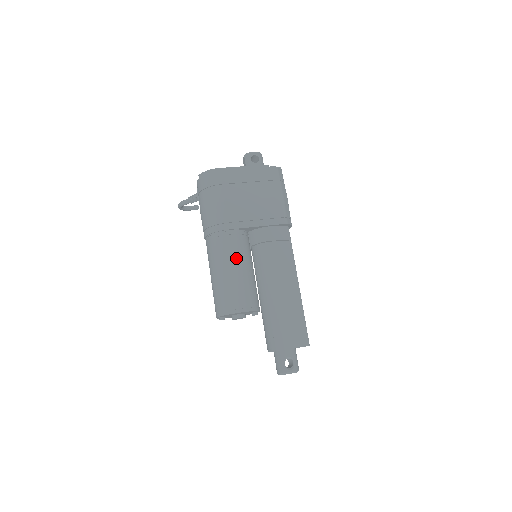
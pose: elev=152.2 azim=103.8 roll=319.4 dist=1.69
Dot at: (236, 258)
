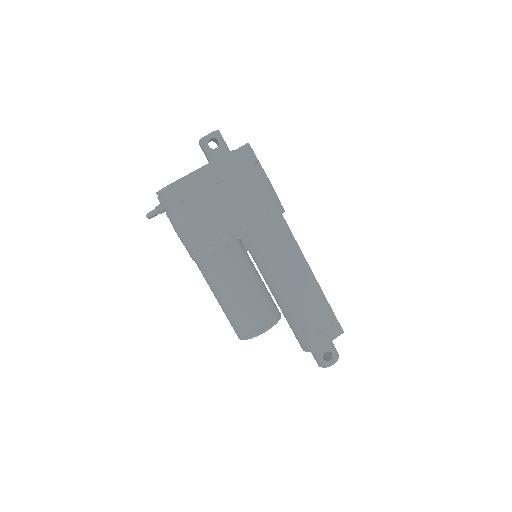
Dot at: (237, 279)
